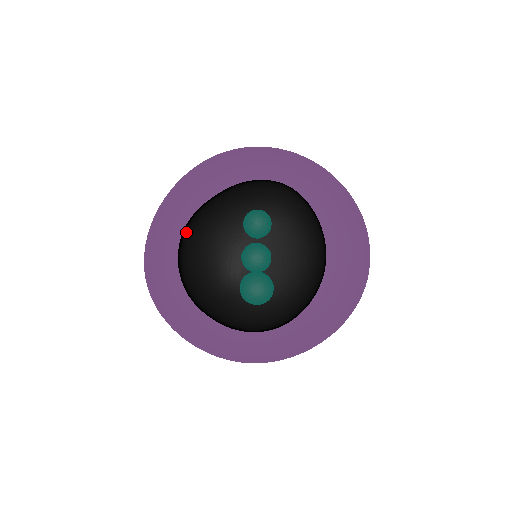
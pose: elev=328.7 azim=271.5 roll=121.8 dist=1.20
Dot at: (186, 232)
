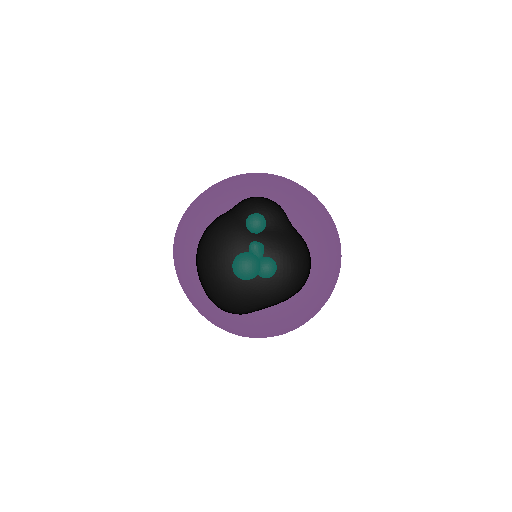
Dot at: (216, 270)
